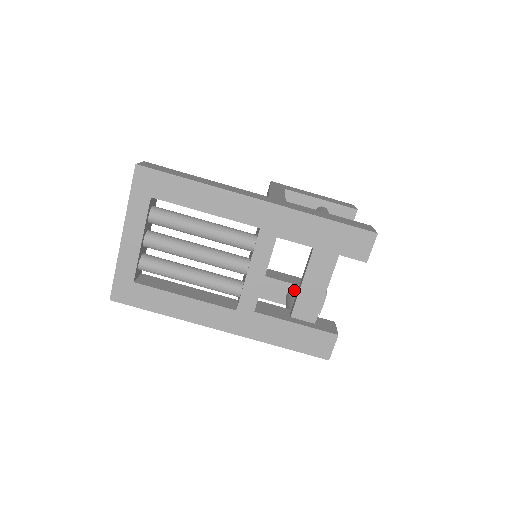
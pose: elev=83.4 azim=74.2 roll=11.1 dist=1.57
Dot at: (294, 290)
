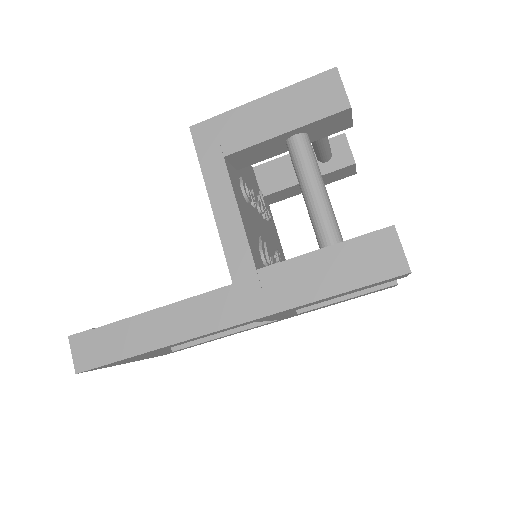
Dot at: occluded
